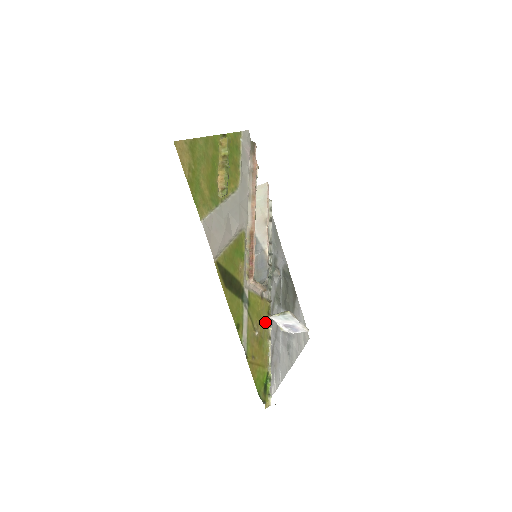
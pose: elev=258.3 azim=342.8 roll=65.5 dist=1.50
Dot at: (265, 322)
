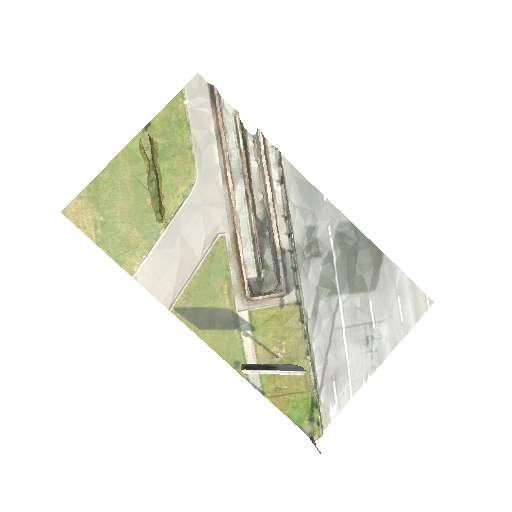
Dot at: (296, 334)
